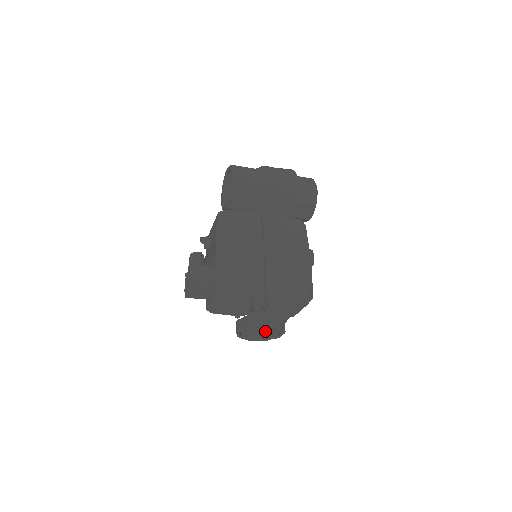
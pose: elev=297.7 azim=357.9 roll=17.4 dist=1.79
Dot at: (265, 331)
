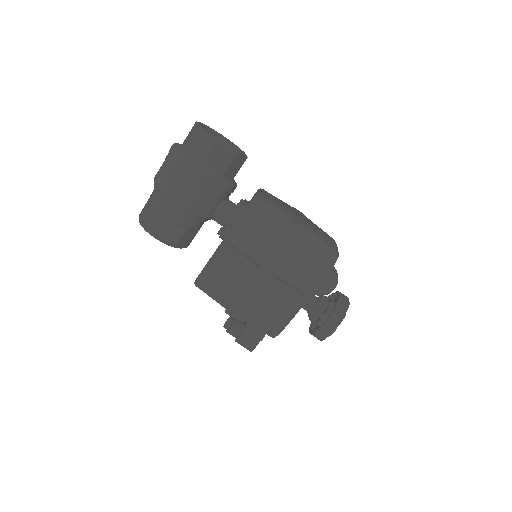
Dot at: occluded
